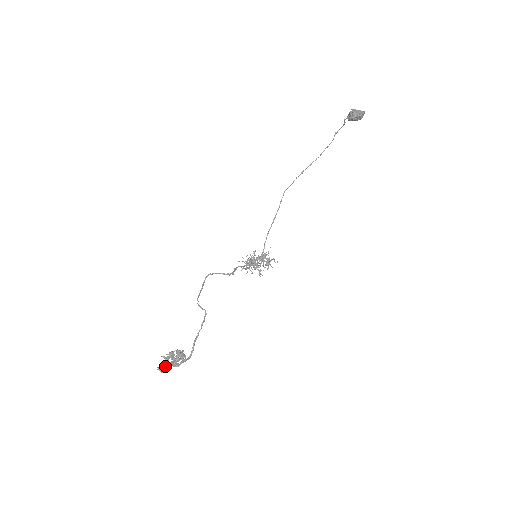
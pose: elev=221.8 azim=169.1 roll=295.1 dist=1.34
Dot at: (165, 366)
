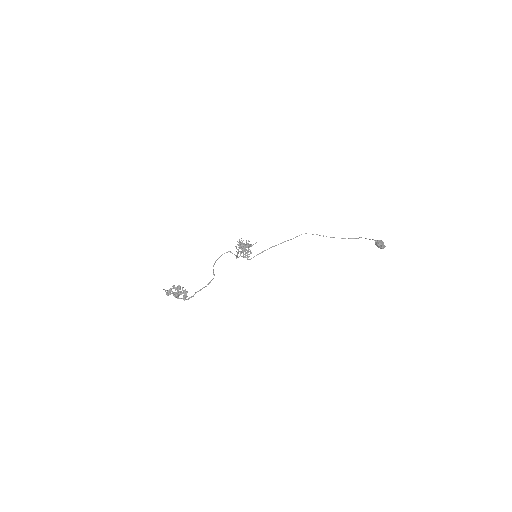
Dot at: (171, 293)
